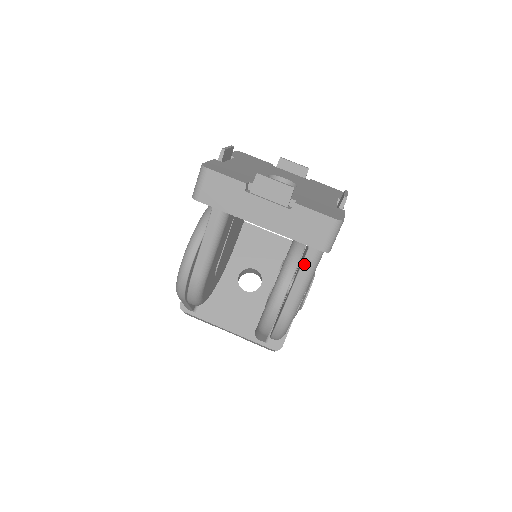
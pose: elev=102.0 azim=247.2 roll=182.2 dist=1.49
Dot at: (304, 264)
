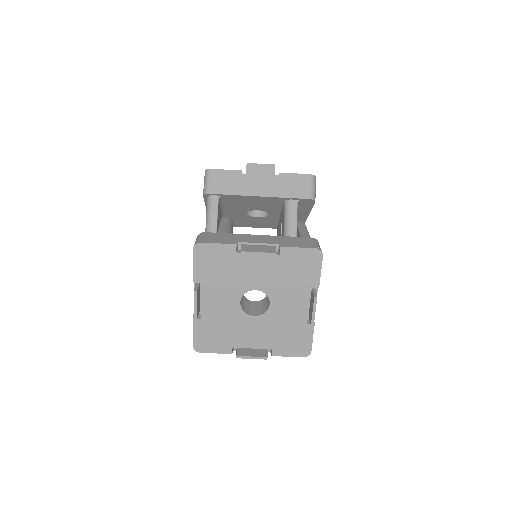
Dot at: occluded
